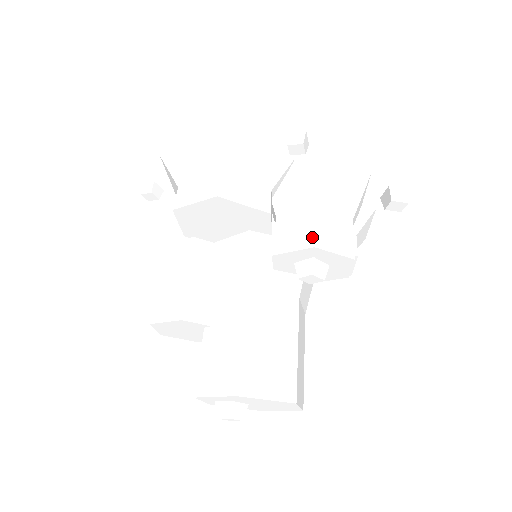
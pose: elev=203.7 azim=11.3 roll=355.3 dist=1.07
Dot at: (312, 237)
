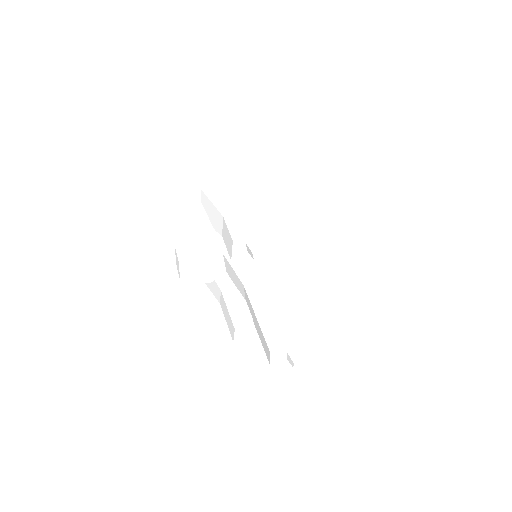
Dot at: (230, 236)
